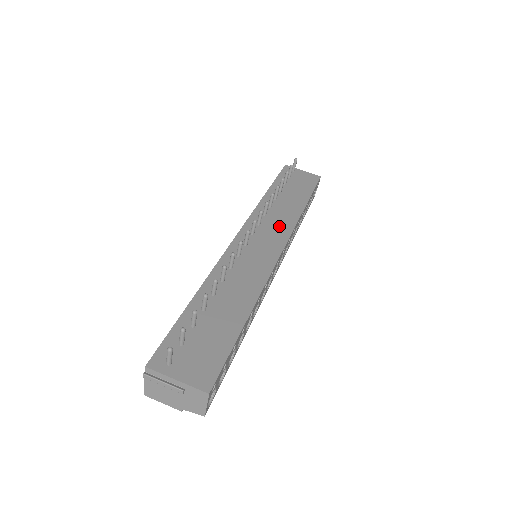
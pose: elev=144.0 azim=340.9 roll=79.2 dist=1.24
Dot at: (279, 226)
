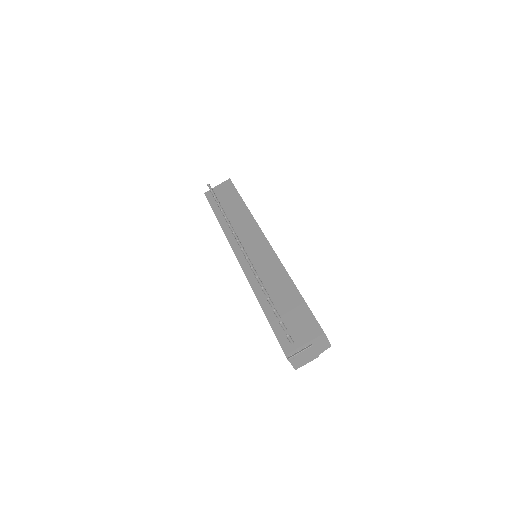
Dot at: (248, 229)
